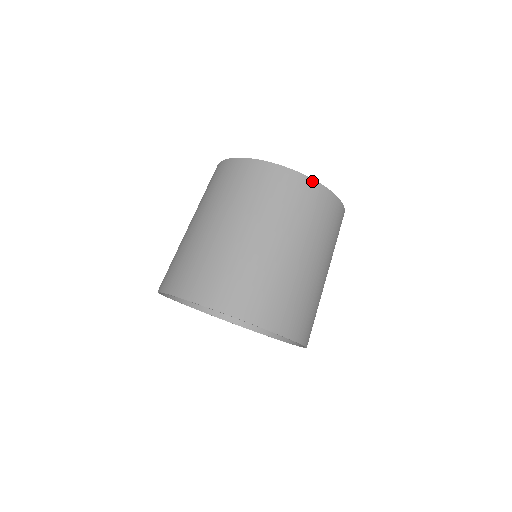
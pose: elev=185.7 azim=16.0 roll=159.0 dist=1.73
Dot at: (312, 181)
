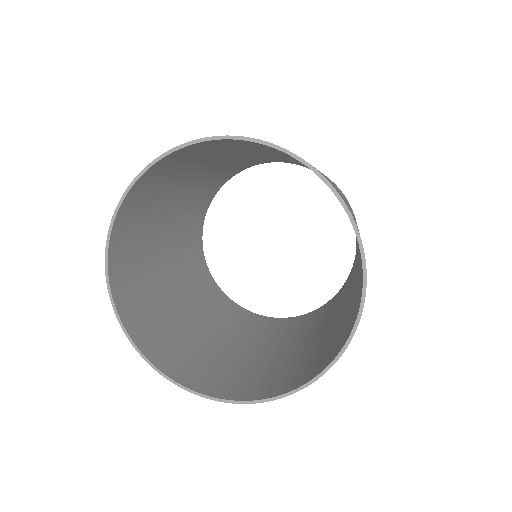
Dot at: occluded
